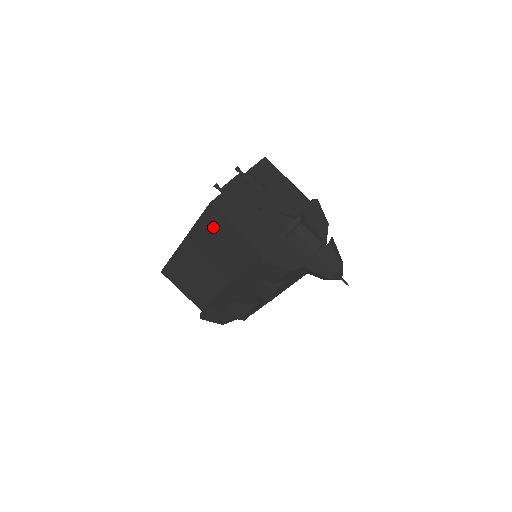
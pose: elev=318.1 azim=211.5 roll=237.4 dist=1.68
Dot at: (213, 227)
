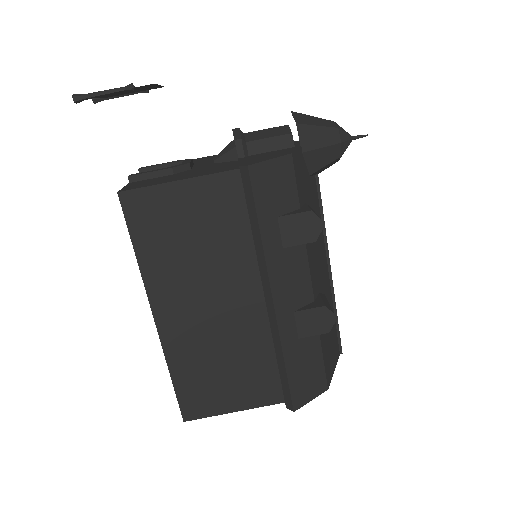
Dot at: (157, 227)
